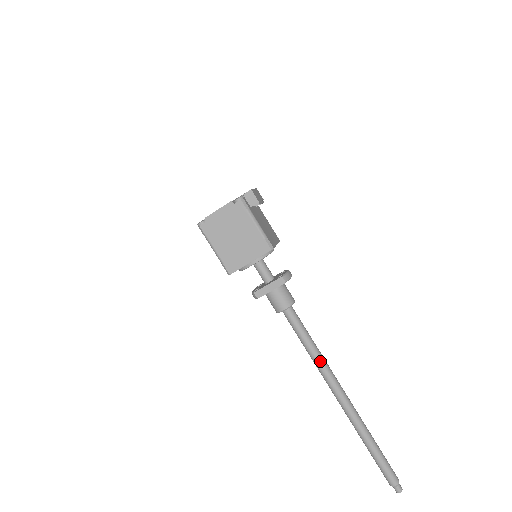
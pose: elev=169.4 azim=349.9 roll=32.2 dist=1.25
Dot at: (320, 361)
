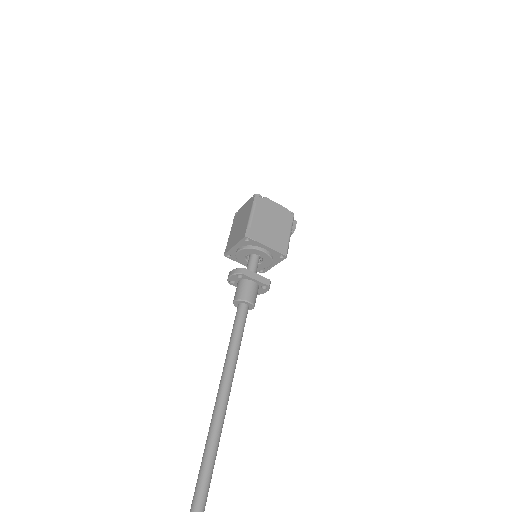
Dot at: (234, 366)
